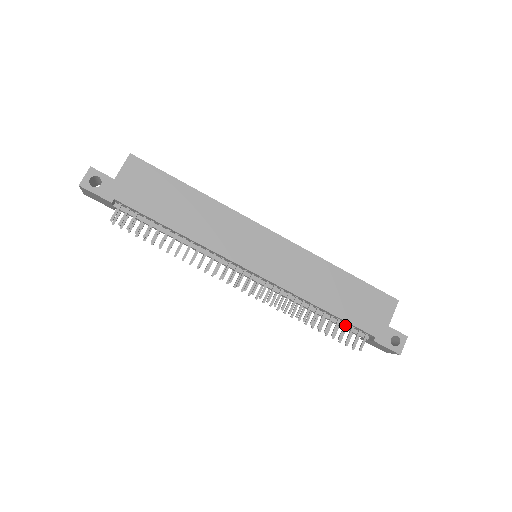
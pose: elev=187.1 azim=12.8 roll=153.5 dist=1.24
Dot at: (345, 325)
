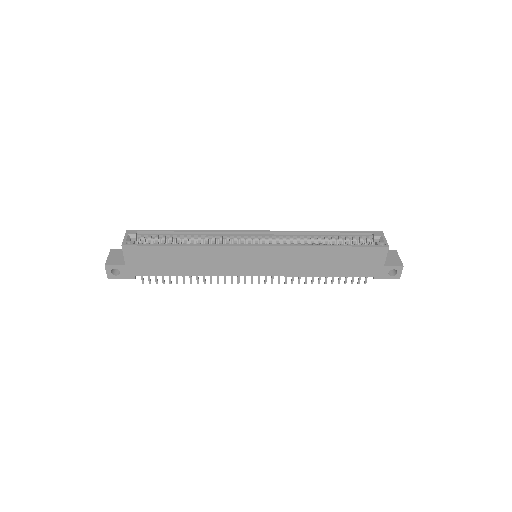
Dot at: occluded
